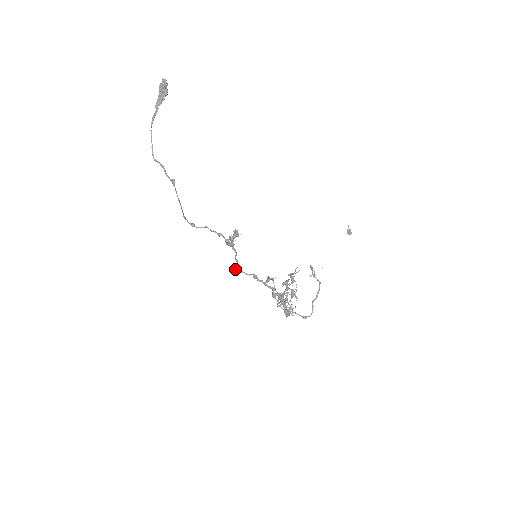
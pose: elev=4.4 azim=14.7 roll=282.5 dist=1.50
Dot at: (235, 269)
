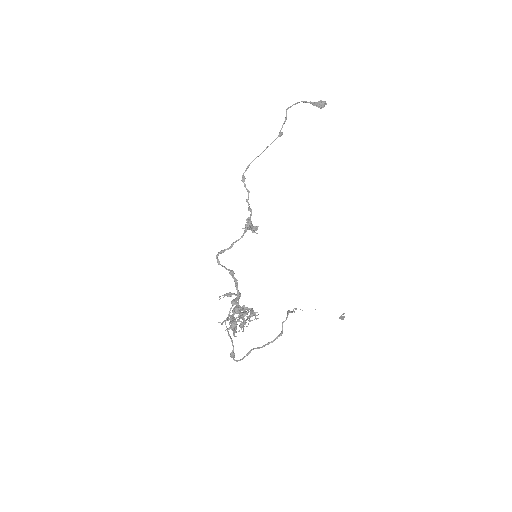
Dot at: (220, 251)
